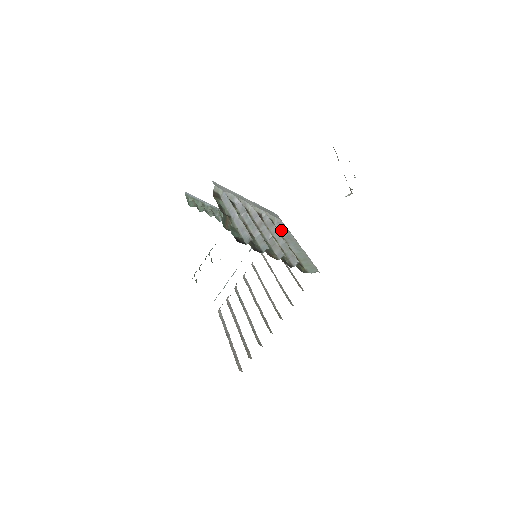
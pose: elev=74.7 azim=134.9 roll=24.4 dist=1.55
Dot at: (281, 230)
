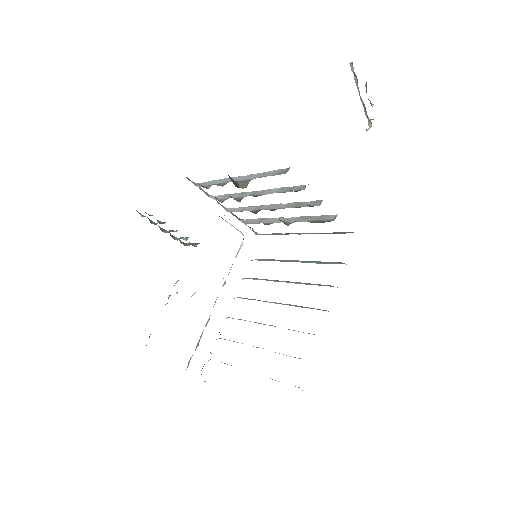
Dot at: (269, 234)
